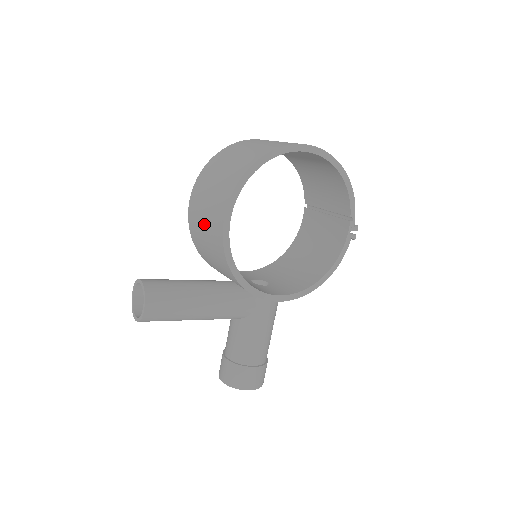
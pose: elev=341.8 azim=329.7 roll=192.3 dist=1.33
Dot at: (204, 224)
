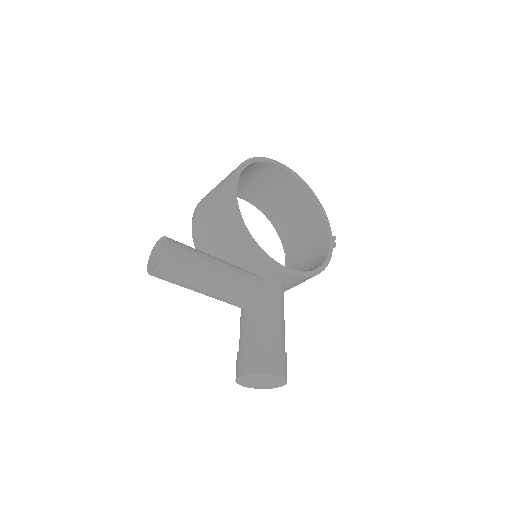
Dot at: (211, 213)
